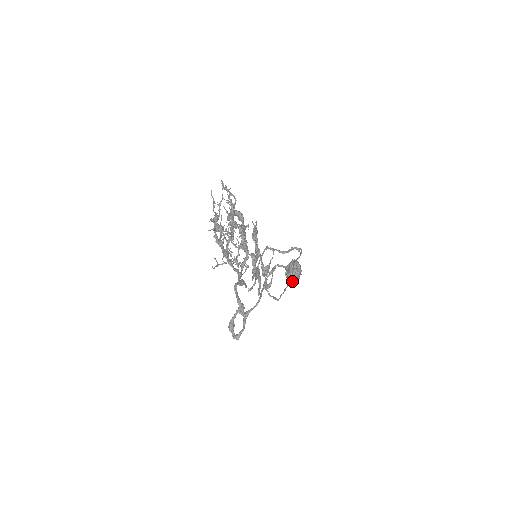
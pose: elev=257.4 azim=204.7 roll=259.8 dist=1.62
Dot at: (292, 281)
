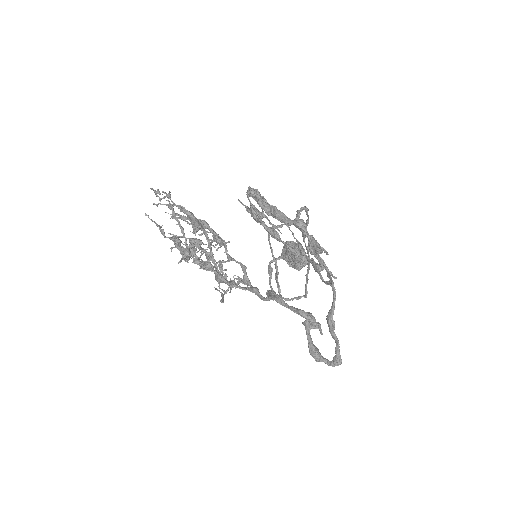
Dot at: (303, 265)
